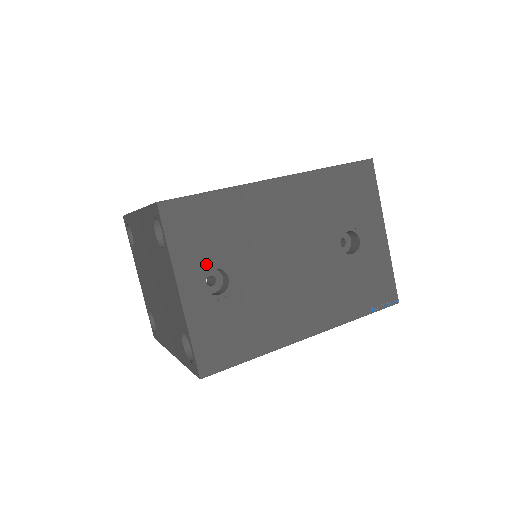
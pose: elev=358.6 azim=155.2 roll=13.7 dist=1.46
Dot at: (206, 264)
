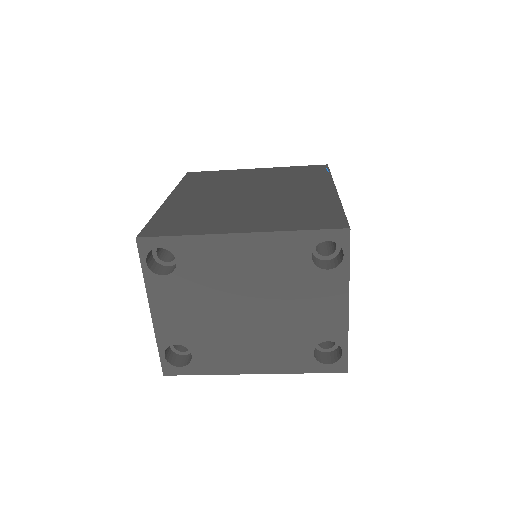
Dot at: occluded
